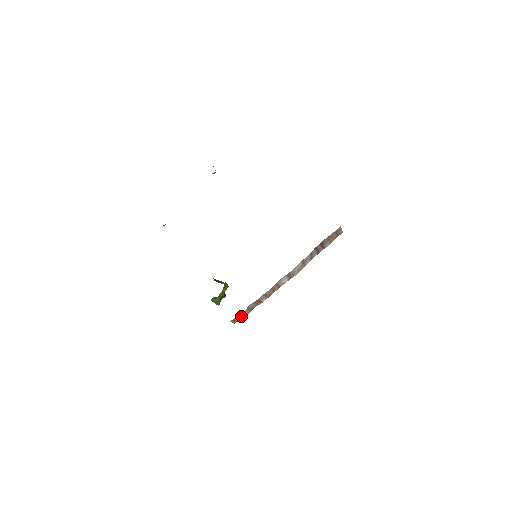
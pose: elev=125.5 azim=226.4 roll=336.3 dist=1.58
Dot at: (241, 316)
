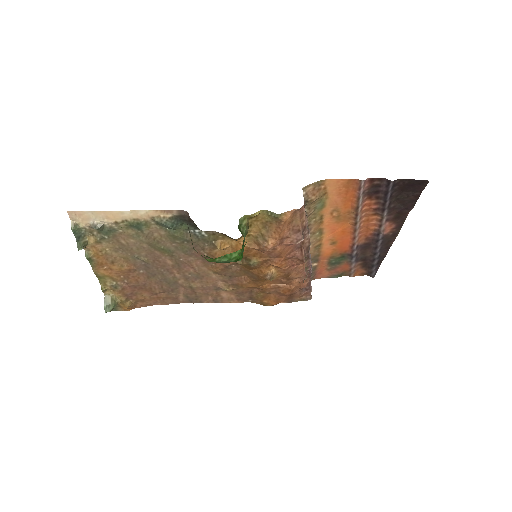
Dot at: occluded
